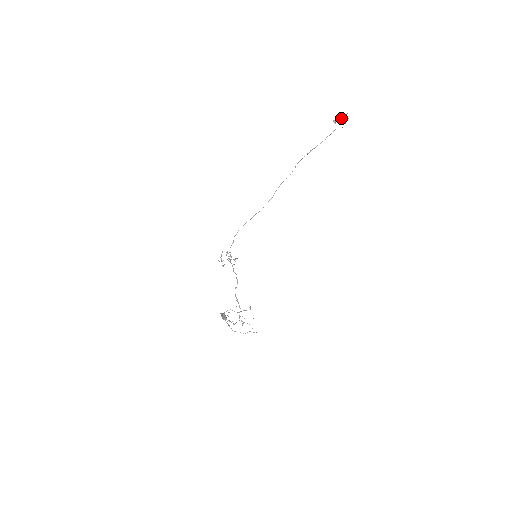
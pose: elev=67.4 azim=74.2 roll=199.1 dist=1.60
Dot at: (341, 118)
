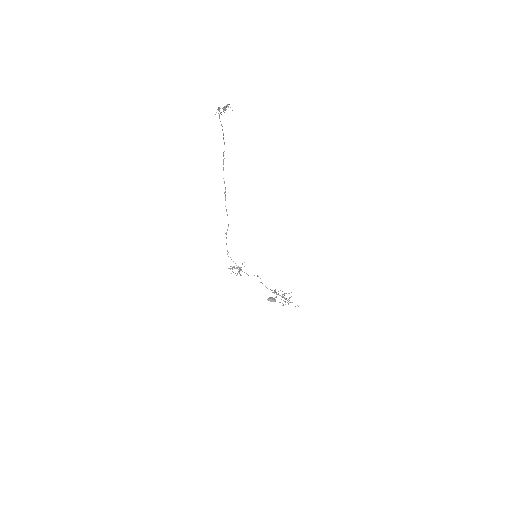
Dot at: (223, 107)
